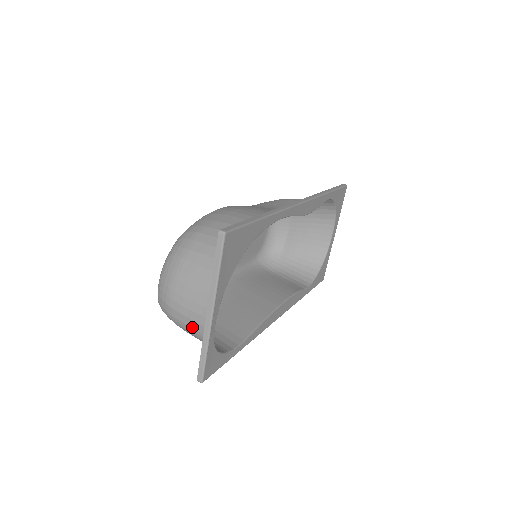
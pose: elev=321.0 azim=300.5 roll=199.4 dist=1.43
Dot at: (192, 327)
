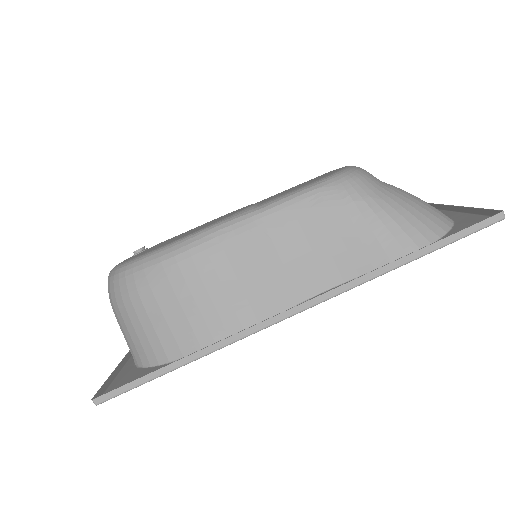
Dot at: occluded
